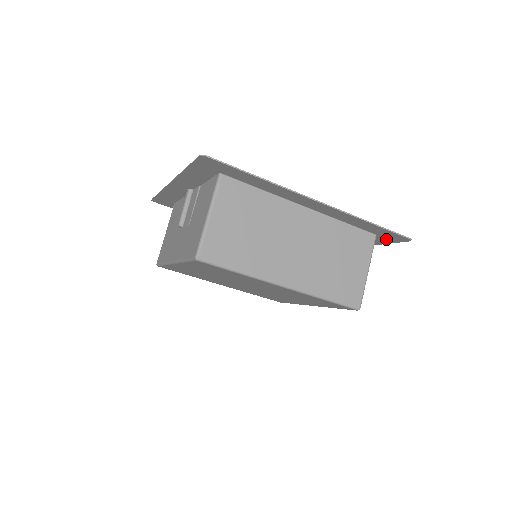
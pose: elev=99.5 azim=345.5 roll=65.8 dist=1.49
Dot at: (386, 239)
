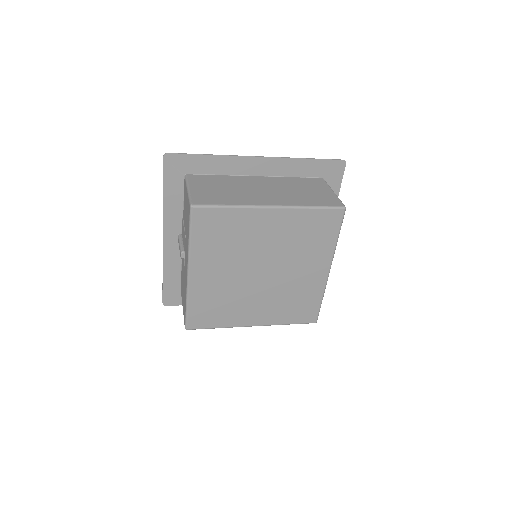
Dot at: (333, 180)
